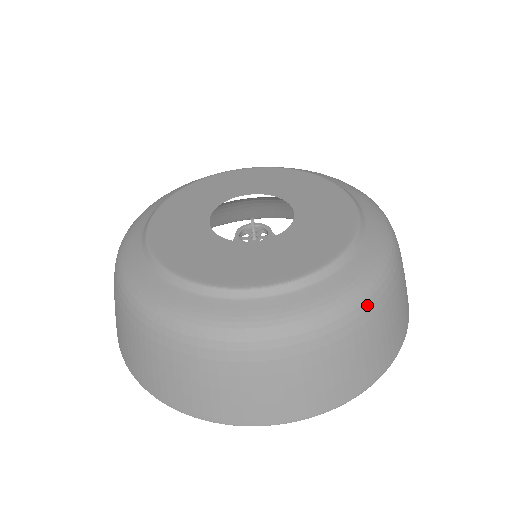
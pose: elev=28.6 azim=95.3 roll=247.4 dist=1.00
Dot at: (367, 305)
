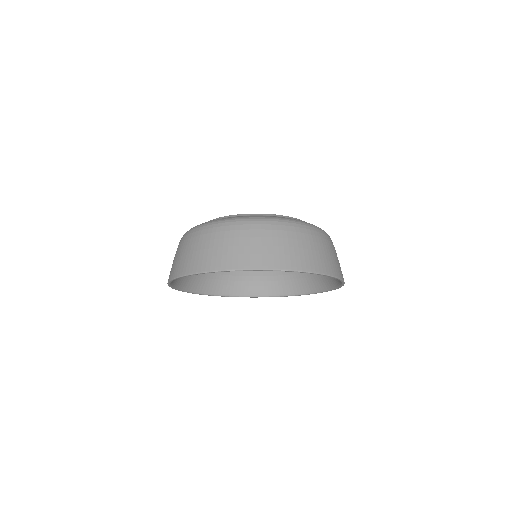
Dot at: (315, 229)
